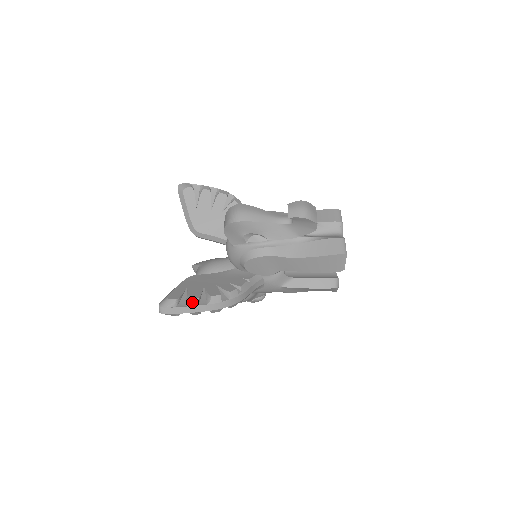
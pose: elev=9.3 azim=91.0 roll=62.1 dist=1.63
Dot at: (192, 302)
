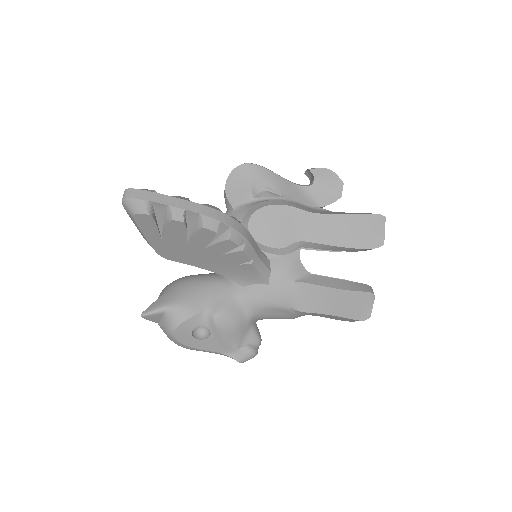
Dot at: (178, 197)
